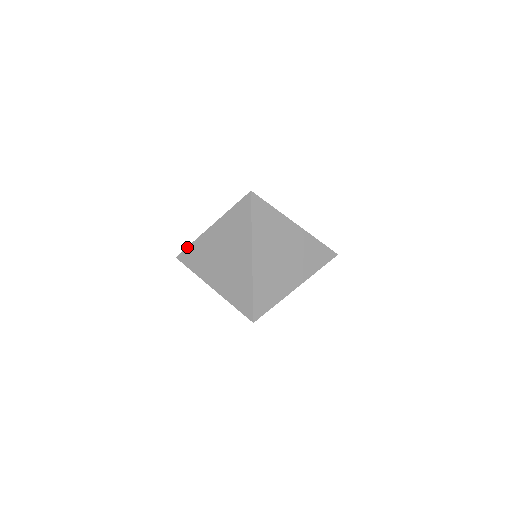
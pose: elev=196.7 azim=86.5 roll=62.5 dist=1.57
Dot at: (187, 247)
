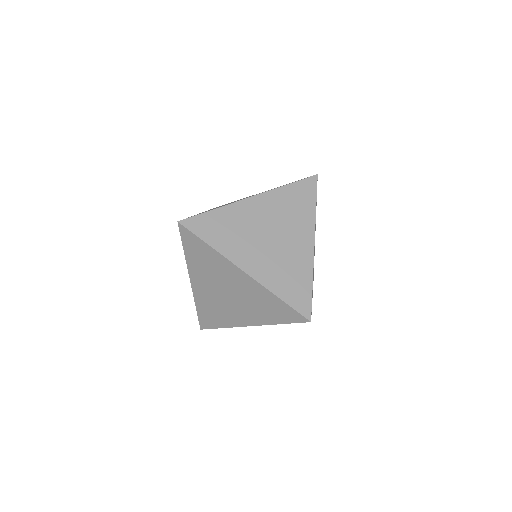
Dot at: occluded
